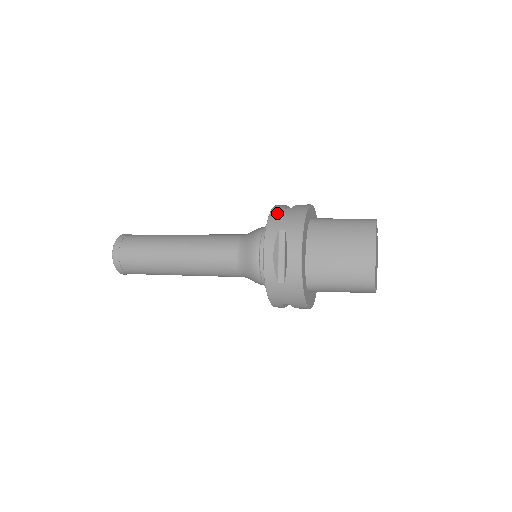
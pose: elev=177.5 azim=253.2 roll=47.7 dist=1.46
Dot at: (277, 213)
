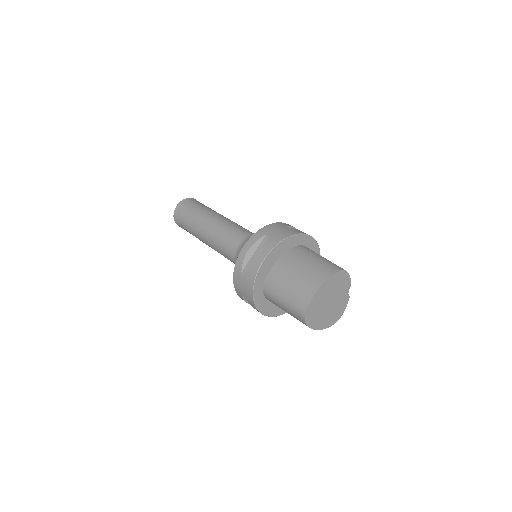
Dot at: (277, 225)
